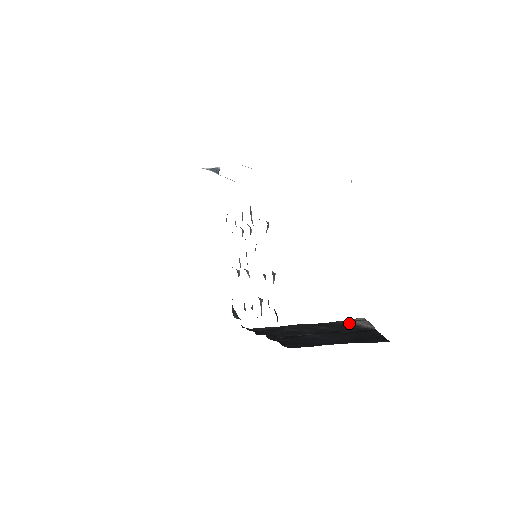
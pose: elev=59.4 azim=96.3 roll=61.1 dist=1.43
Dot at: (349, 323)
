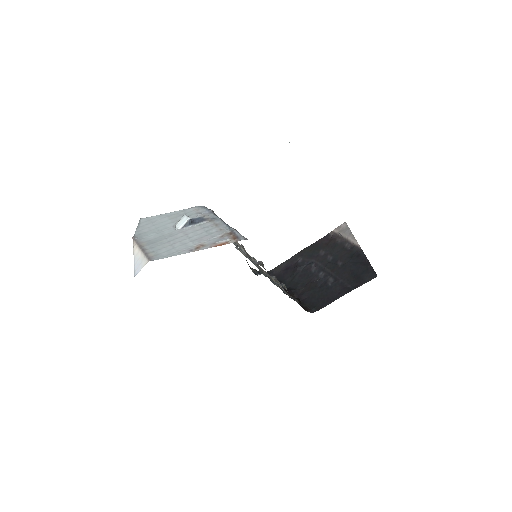
Dot at: (337, 236)
